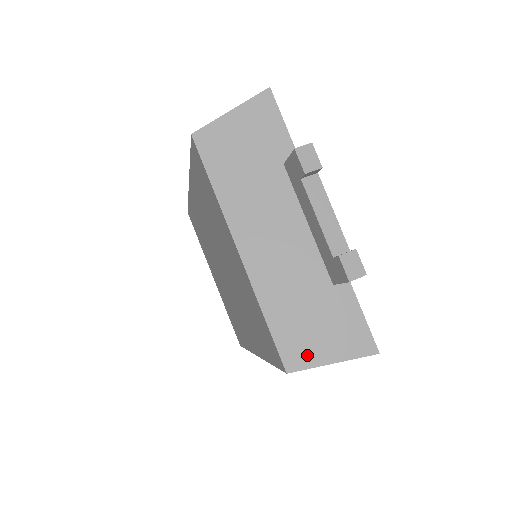
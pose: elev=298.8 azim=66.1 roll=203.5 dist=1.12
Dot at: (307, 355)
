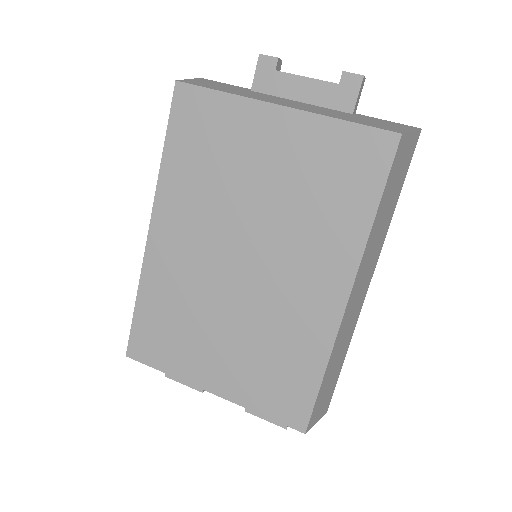
Dot at: (395, 129)
